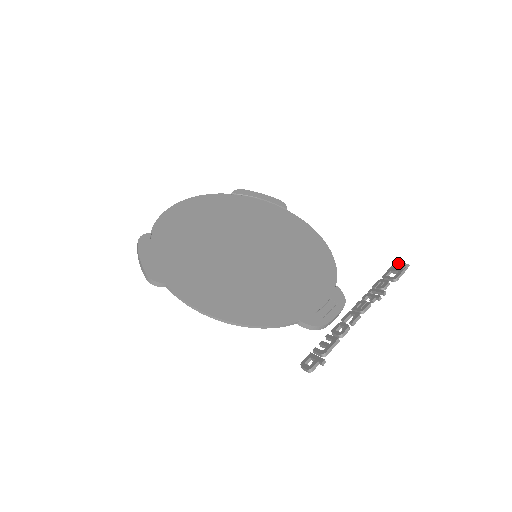
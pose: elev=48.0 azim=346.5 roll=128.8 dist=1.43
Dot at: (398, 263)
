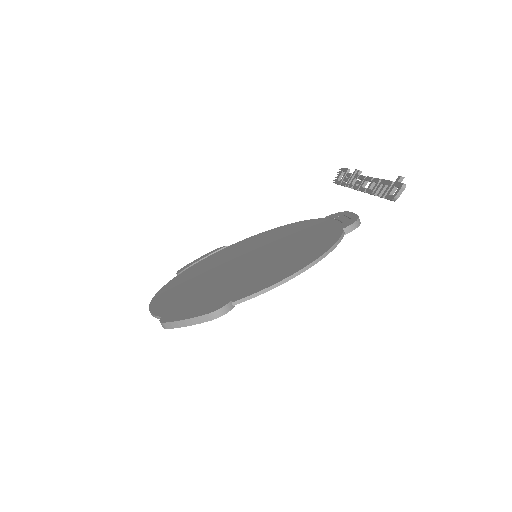
Dot at: occluded
